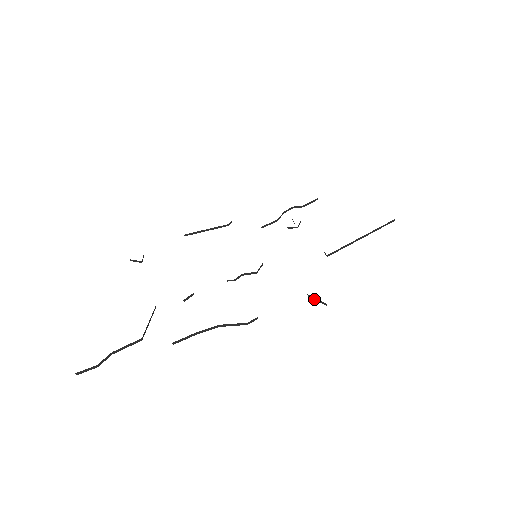
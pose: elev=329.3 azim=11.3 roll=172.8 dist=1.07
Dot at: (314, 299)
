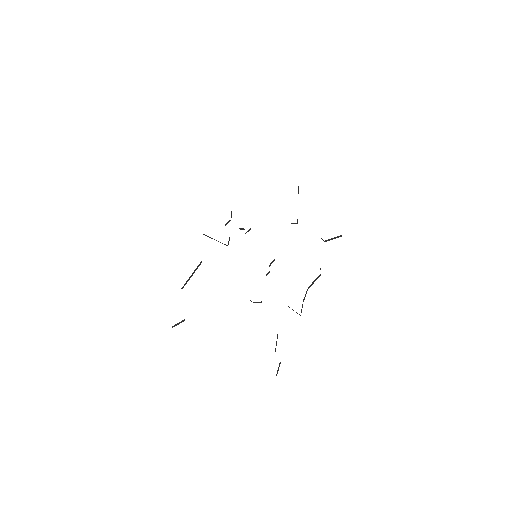
Dot at: occluded
